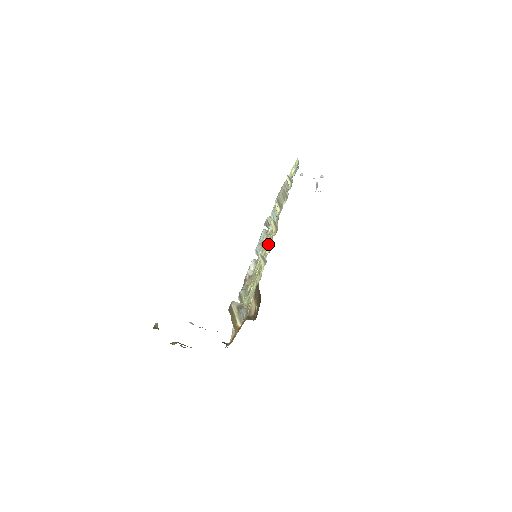
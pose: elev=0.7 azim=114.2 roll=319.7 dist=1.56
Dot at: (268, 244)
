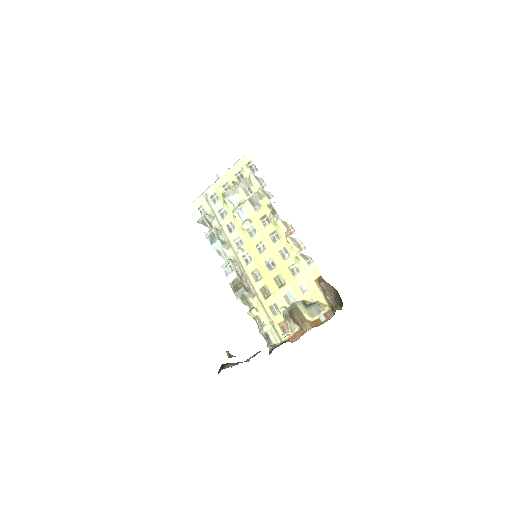
Dot at: (293, 243)
